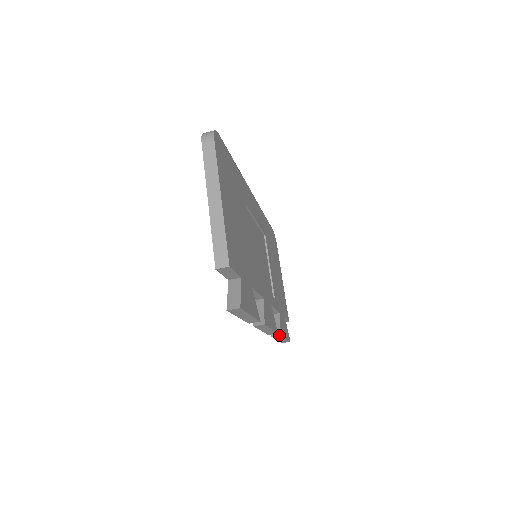
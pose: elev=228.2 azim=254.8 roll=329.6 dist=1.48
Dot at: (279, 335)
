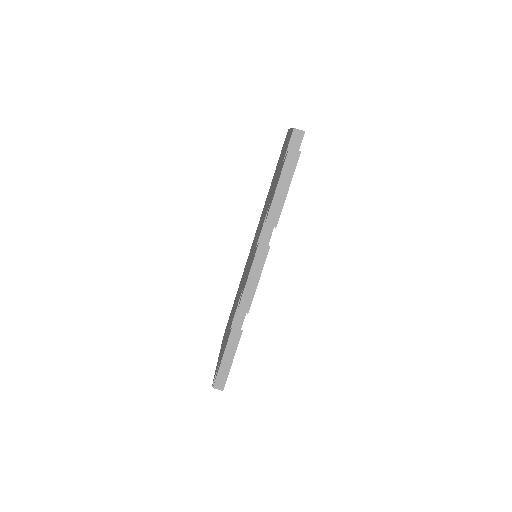
Dot at: occluded
